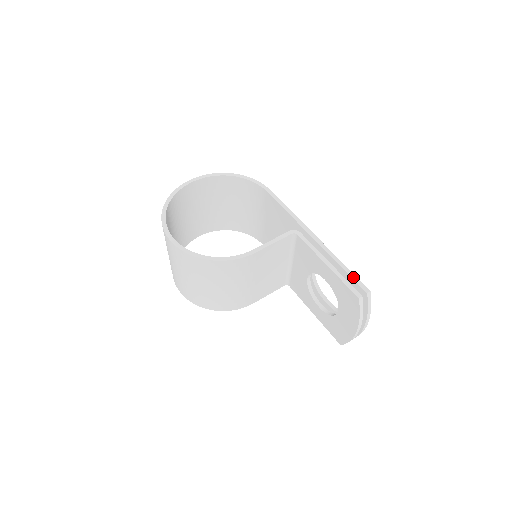
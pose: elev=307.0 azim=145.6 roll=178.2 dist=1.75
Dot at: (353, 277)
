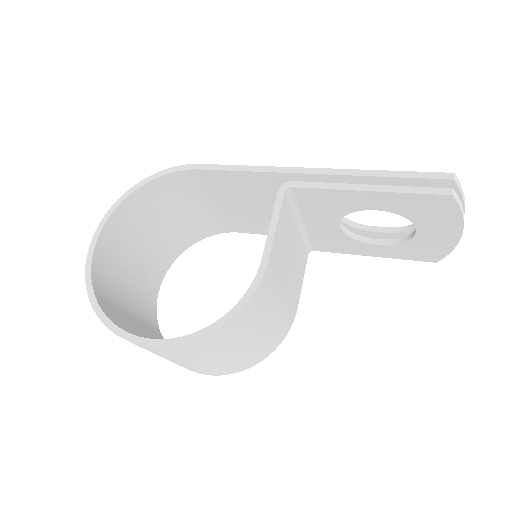
Dot at: (415, 176)
